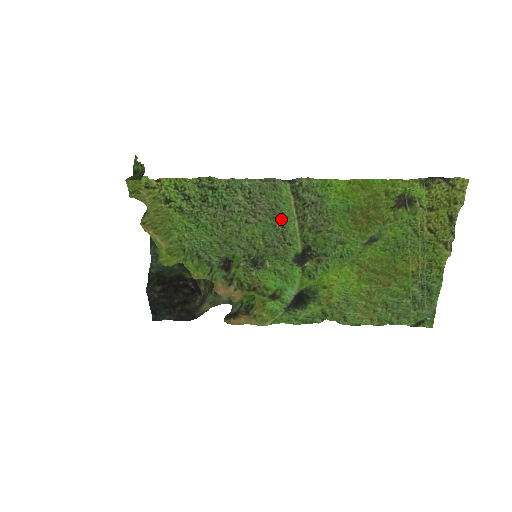
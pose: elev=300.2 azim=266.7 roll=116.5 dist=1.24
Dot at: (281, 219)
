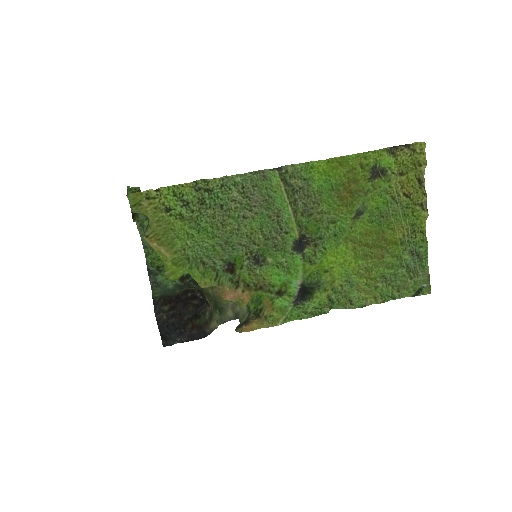
Dot at: (275, 208)
